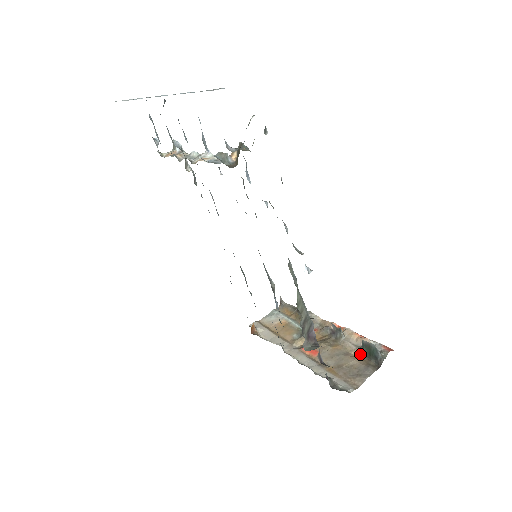
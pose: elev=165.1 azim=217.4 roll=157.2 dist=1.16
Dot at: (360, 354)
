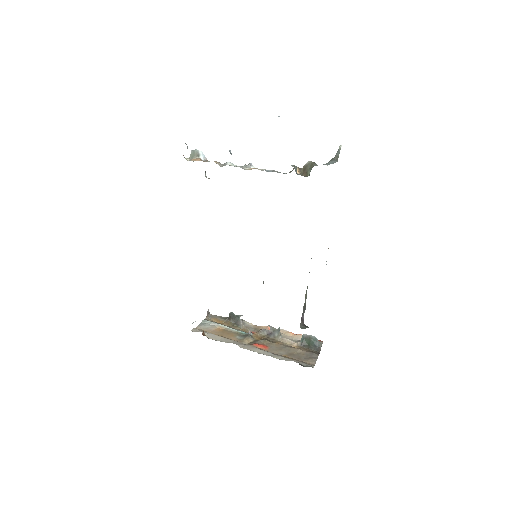
Dot at: (300, 346)
